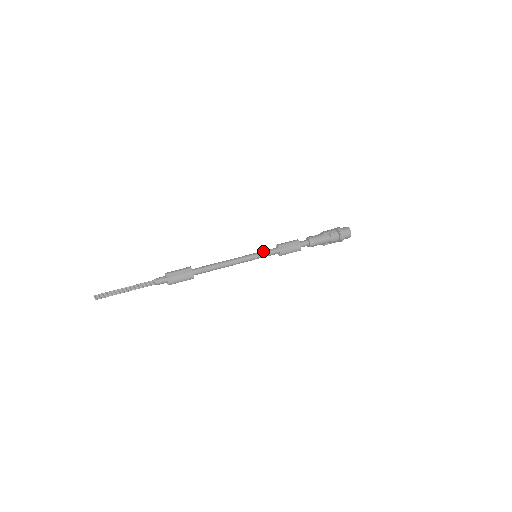
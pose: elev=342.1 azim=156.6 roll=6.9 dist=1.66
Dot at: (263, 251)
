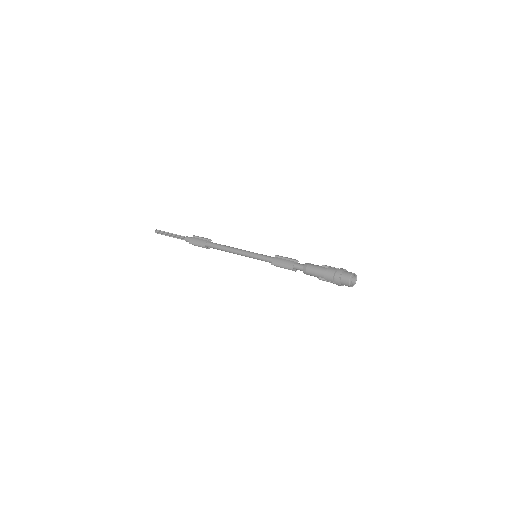
Dot at: occluded
